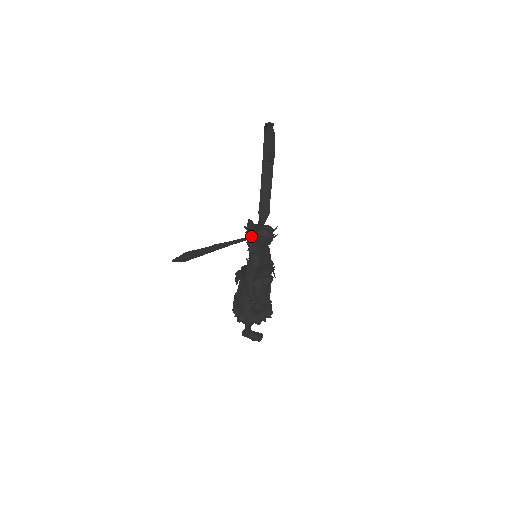
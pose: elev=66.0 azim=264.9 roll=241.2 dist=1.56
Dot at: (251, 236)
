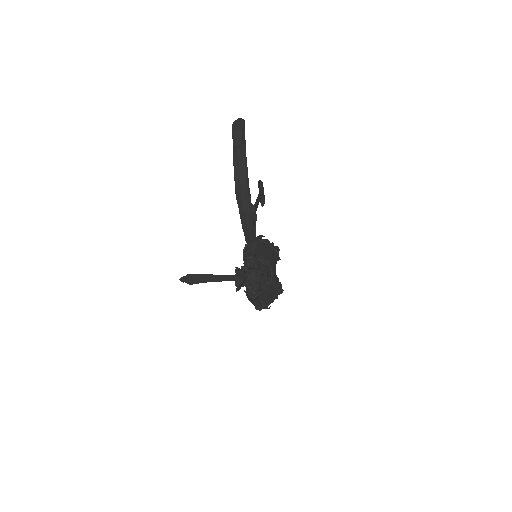
Dot at: (241, 286)
